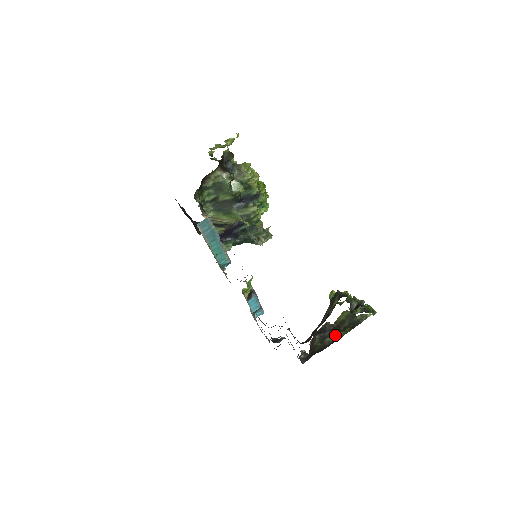
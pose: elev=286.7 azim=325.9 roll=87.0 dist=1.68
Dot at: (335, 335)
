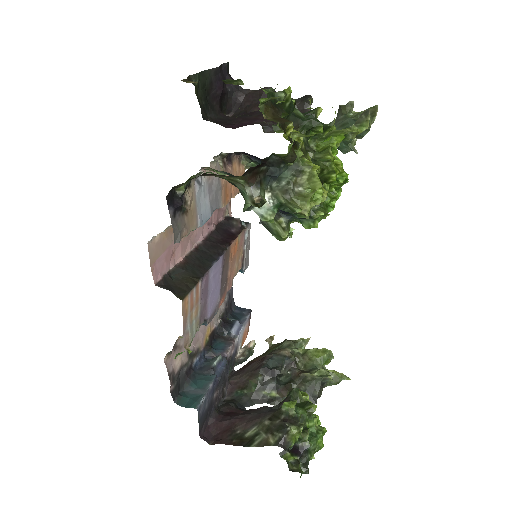
Dot at: (277, 396)
